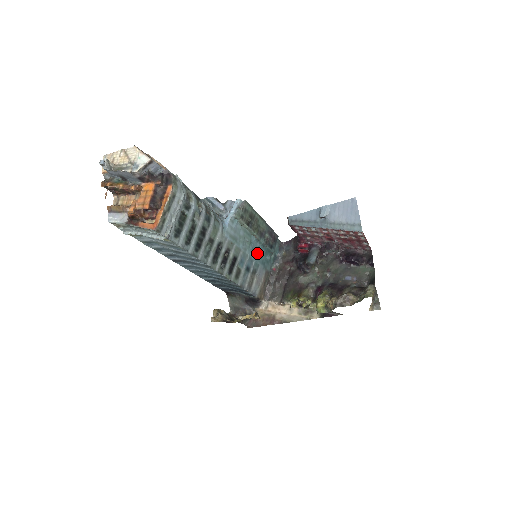
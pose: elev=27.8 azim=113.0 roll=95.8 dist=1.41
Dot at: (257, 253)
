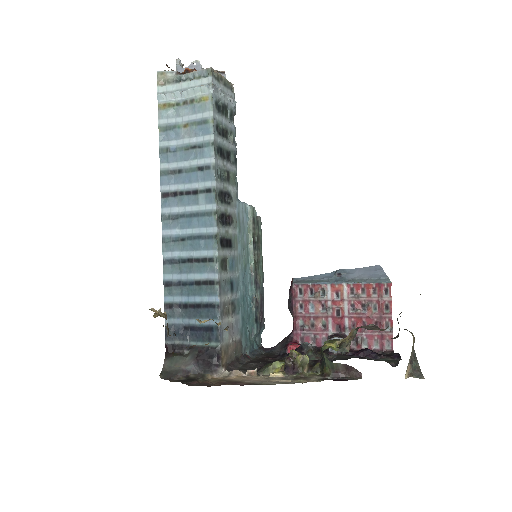
Dot at: (244, 295)
